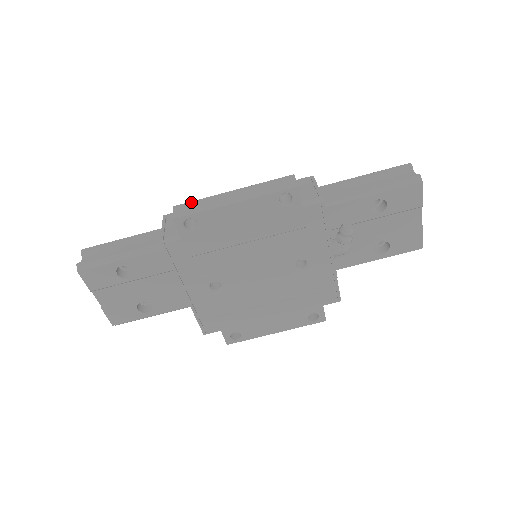
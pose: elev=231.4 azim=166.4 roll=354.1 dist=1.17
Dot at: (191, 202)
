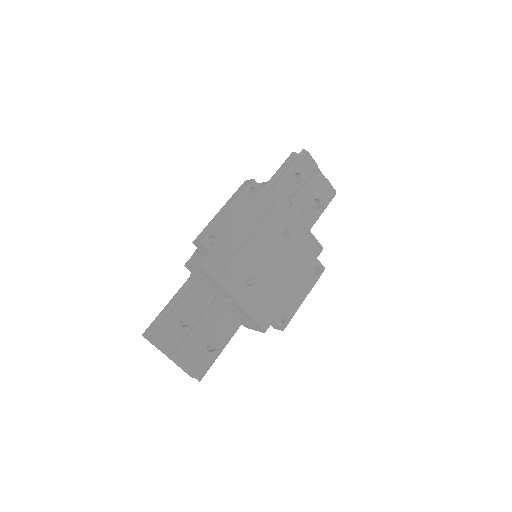
Dot at: (201, 232)
